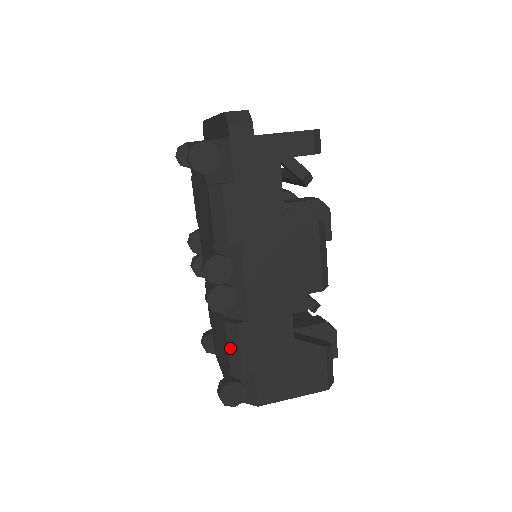
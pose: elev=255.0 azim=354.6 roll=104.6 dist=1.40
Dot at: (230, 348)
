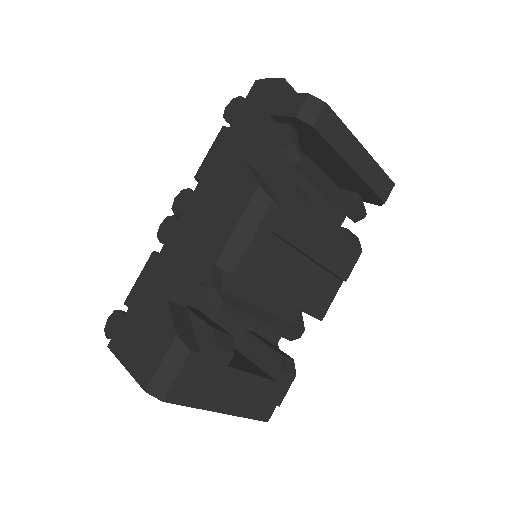
Dot at: occluded
